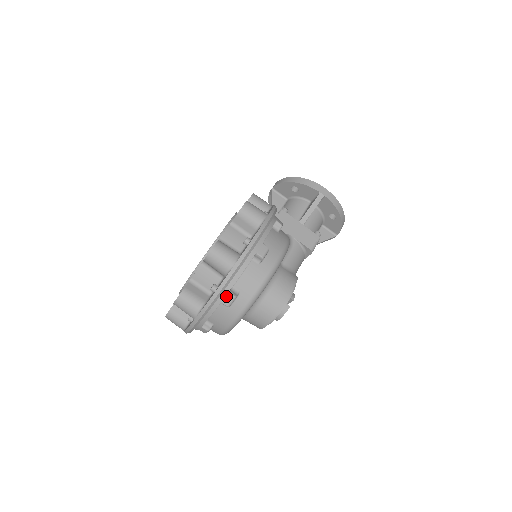
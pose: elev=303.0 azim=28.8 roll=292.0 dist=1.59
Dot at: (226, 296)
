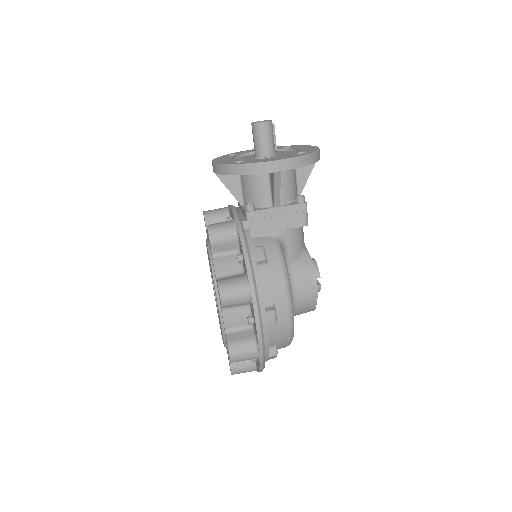
Dot at: (269, 358)
